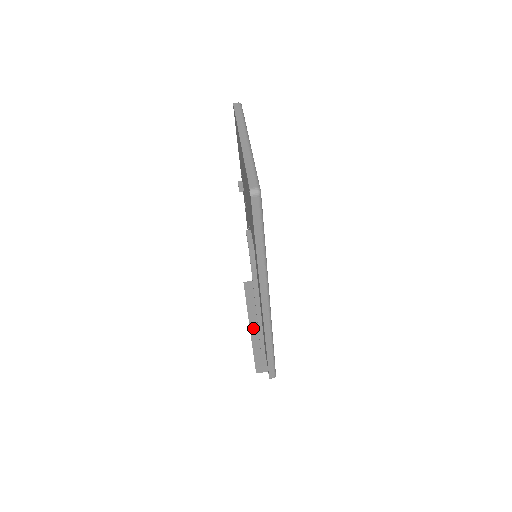
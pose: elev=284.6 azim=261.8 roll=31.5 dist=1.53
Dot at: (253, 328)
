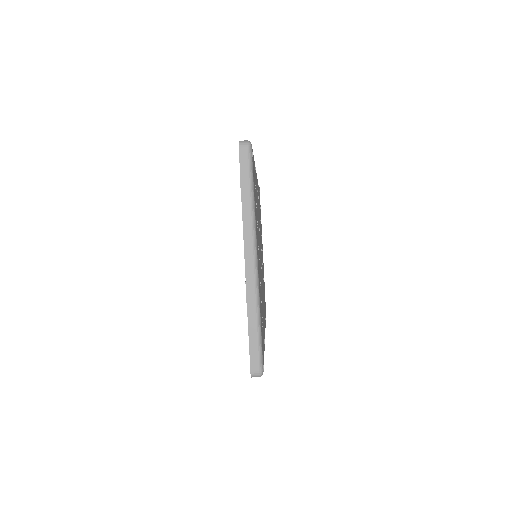
Dot at: occluded
